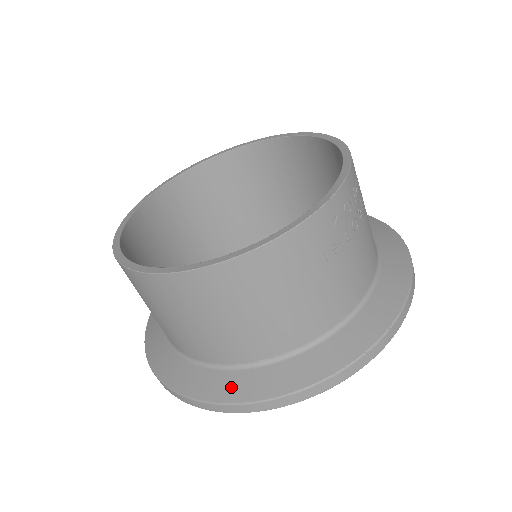
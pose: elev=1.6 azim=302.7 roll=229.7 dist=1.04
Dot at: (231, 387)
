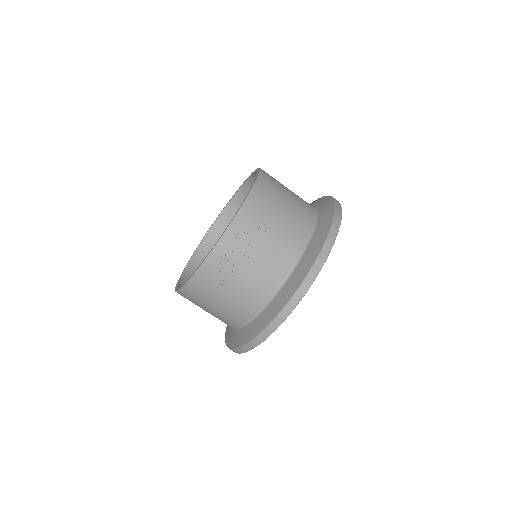
Dot at: (228, 337)
